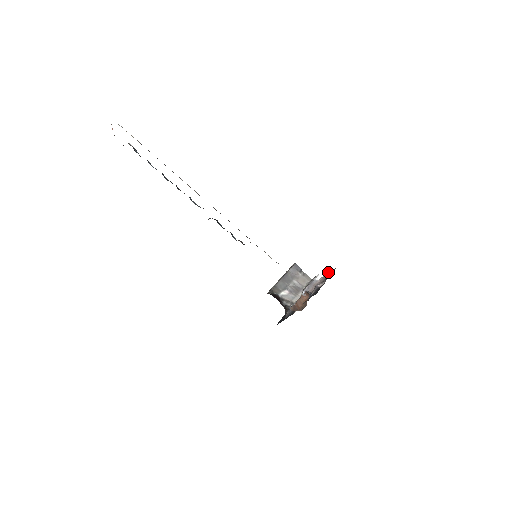
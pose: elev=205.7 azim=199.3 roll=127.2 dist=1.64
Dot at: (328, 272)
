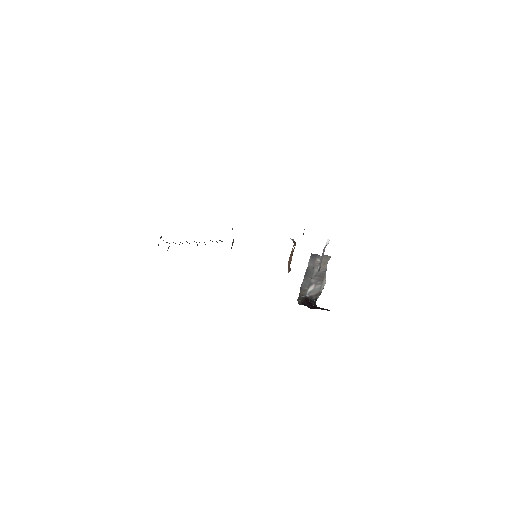
Dot at: occluded
